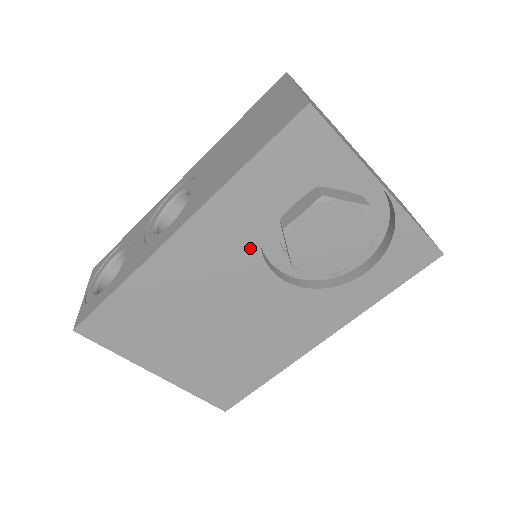
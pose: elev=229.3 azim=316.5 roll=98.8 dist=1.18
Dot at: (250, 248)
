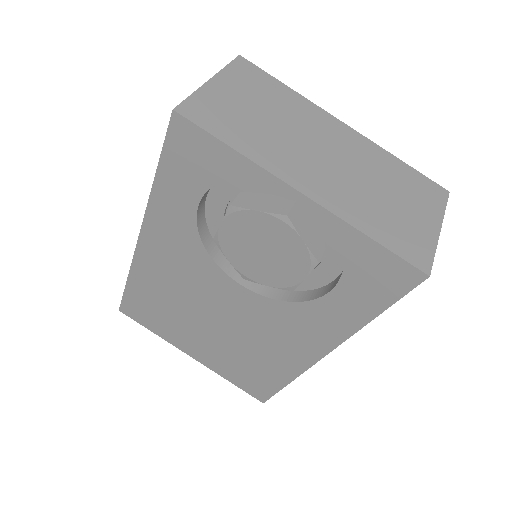
Dot at: (201, 255)
